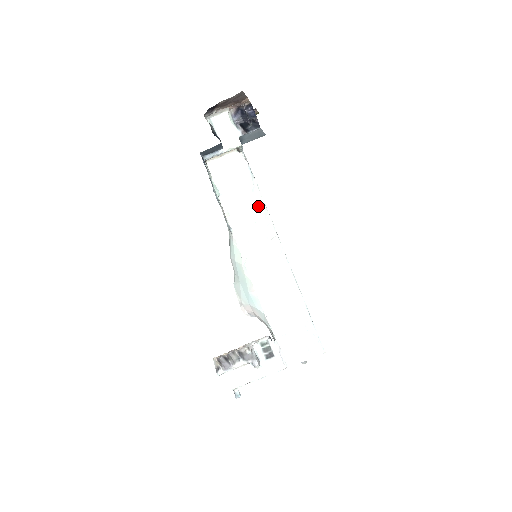
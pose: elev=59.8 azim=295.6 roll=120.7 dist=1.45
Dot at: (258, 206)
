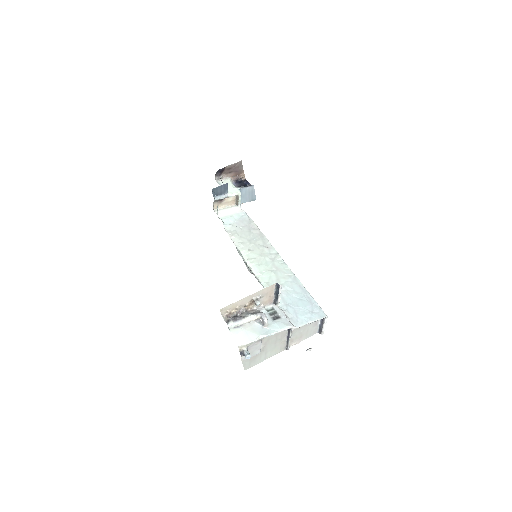
Dot at: (255, 231)
